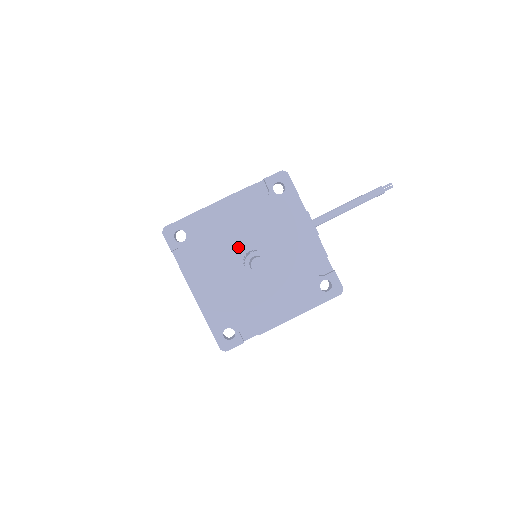
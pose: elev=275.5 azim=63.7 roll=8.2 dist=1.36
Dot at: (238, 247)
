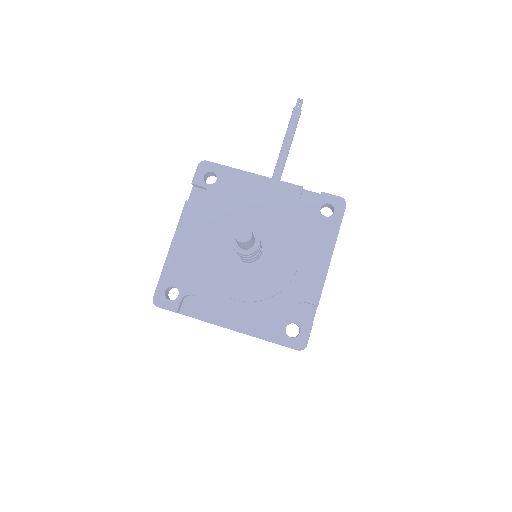
Dot at: (225, 253)
